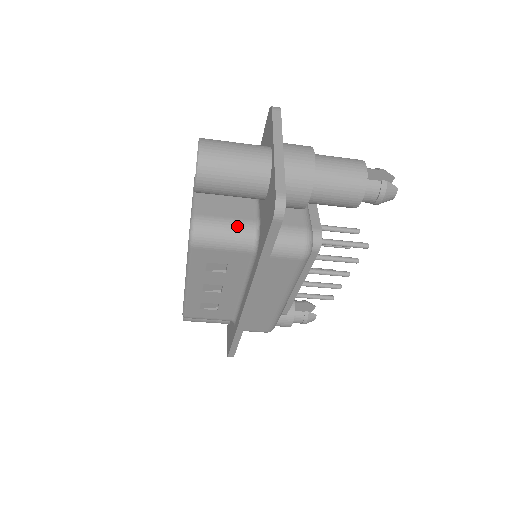
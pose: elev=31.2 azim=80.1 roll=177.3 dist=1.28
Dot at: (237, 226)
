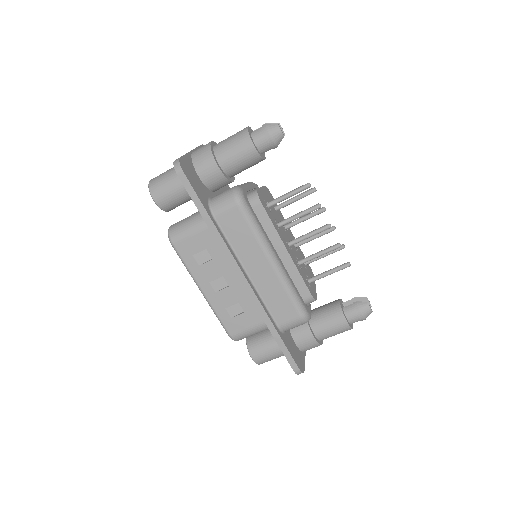
Dot at: (194, 215)
